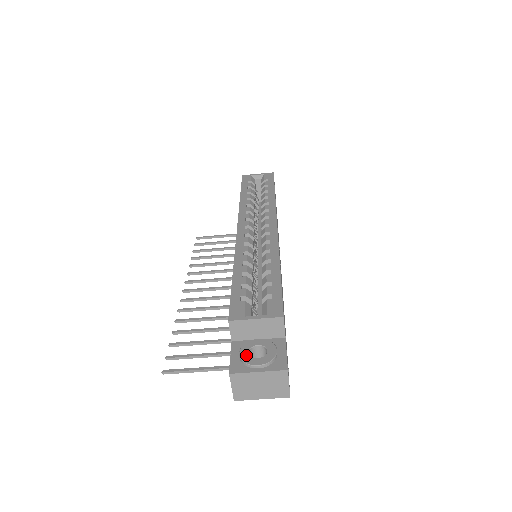
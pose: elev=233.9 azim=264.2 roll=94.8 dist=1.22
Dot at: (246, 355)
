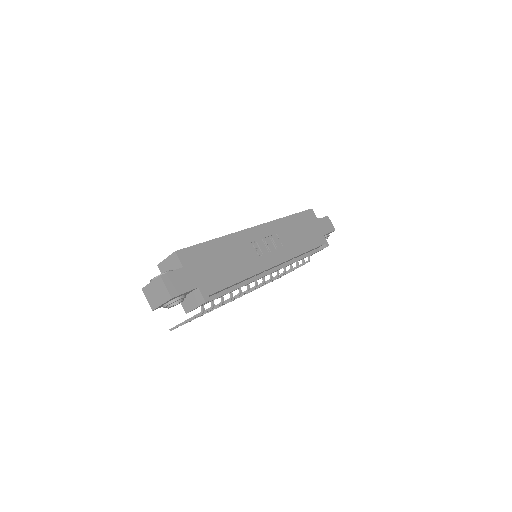
Dot at: occluded
